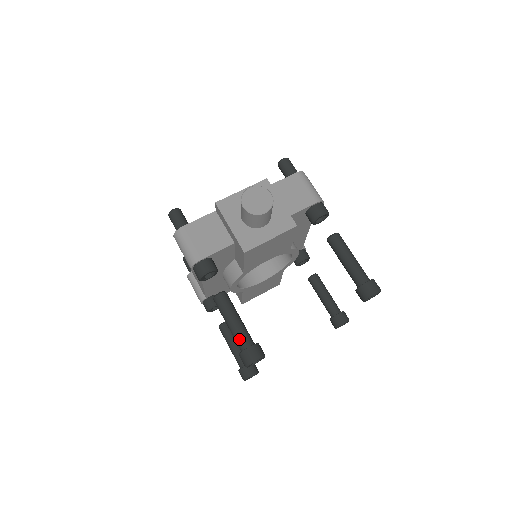
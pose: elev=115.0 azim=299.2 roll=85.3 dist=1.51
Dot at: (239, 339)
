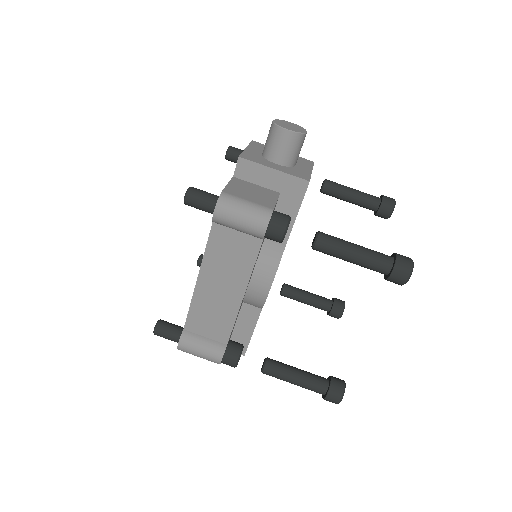
Dot at: (379, 257)
